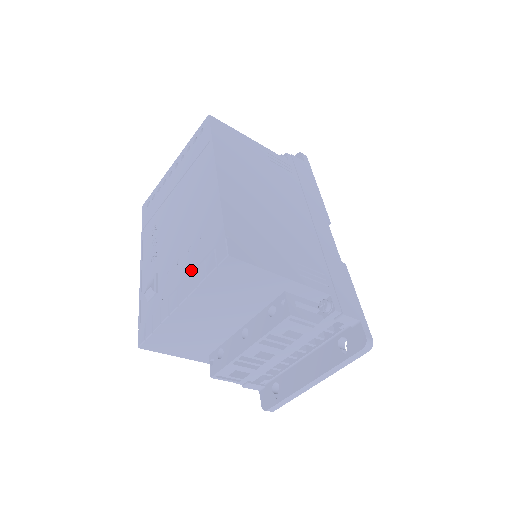
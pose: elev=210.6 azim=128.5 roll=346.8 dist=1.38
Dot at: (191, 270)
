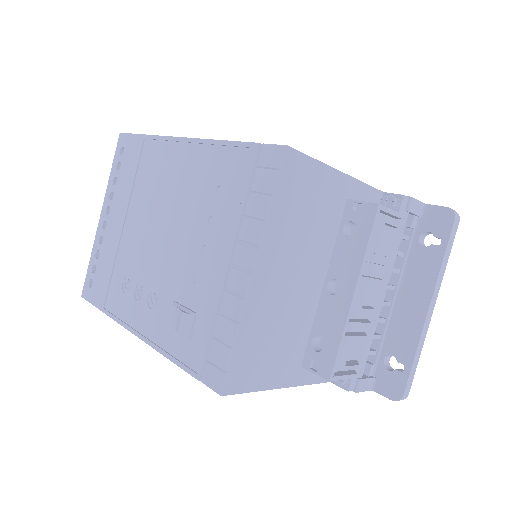
Dot at: (237, 225)
